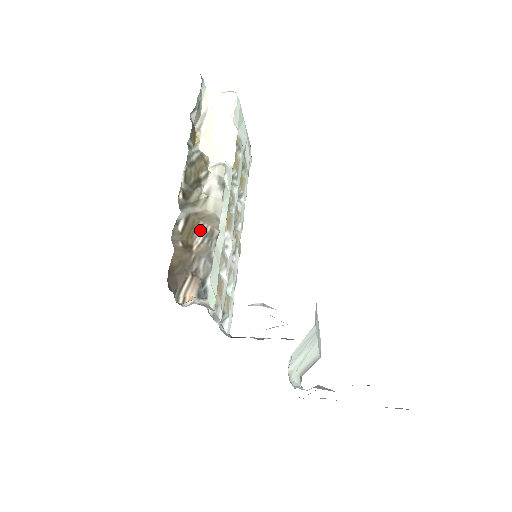
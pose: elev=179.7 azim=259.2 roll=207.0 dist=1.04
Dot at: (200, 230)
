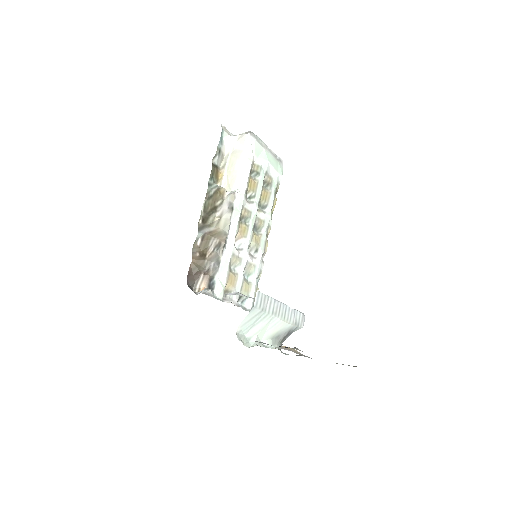
Dot at: (212, 243)
